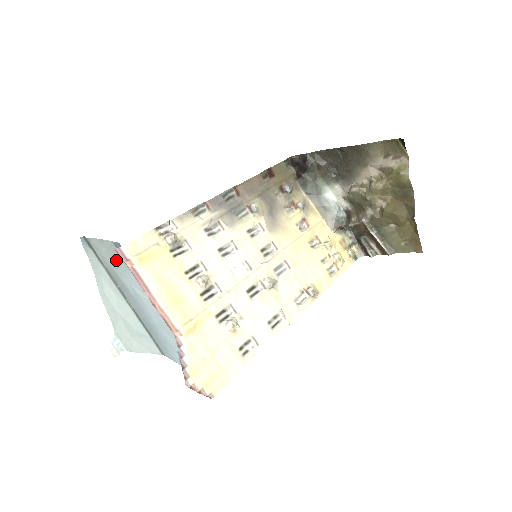
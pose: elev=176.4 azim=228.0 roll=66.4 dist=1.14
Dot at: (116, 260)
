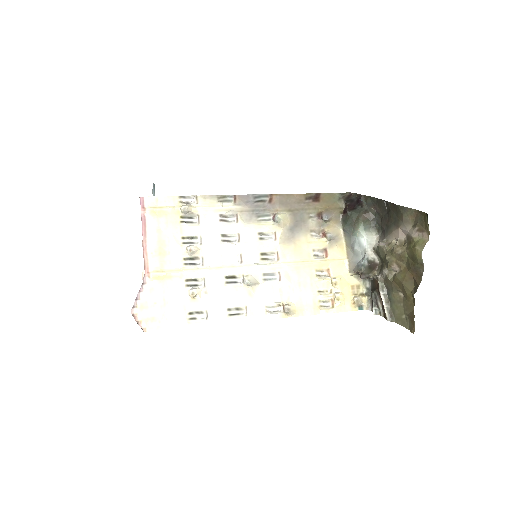
Dot at: occluded
